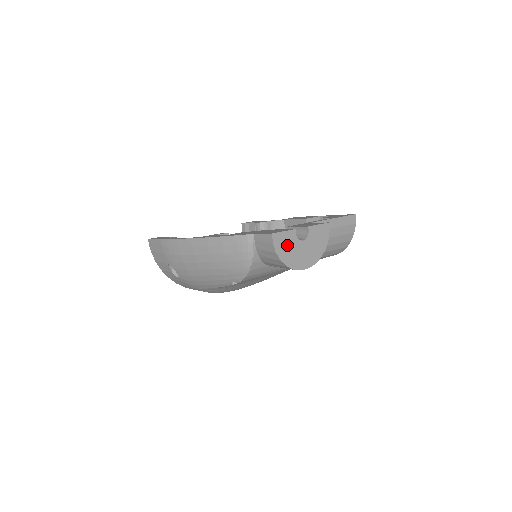
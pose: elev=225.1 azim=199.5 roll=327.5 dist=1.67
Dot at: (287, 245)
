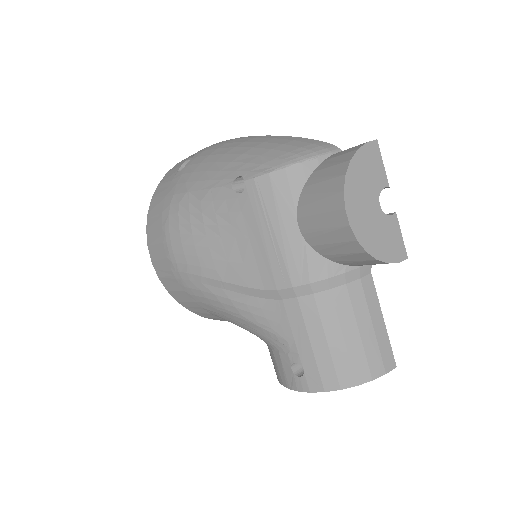
Dot at: (370, 172)
